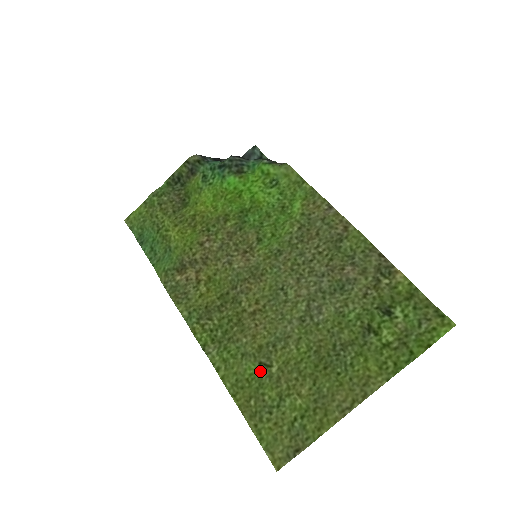
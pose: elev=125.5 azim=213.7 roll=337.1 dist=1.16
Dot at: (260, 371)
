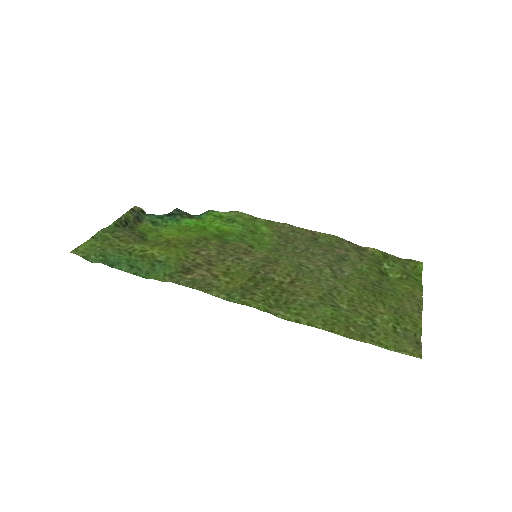
Dot at: (337, 309)
